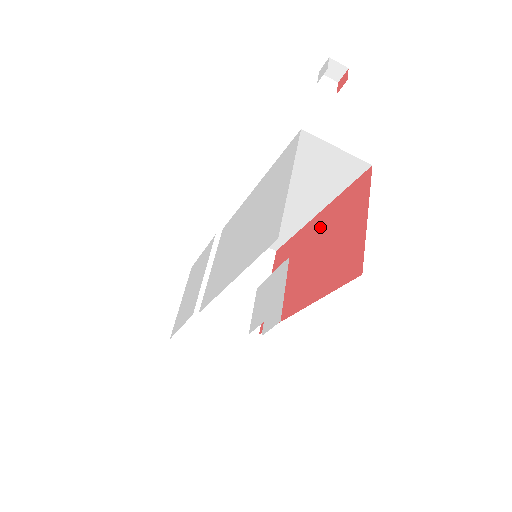
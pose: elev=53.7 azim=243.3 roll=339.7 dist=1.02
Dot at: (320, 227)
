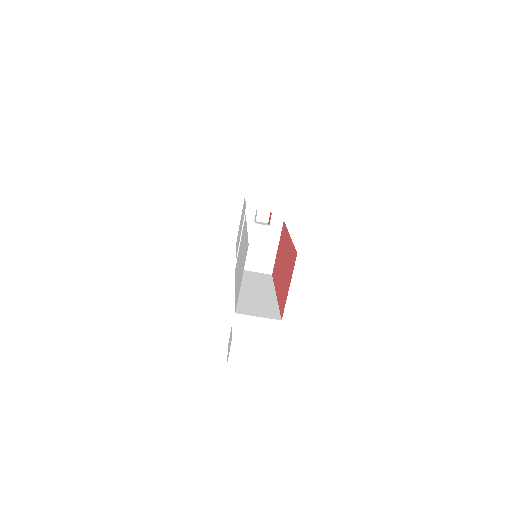
Dot at: (287, 251)
